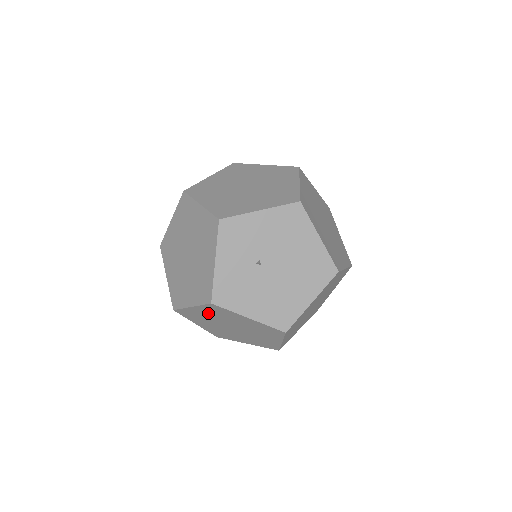
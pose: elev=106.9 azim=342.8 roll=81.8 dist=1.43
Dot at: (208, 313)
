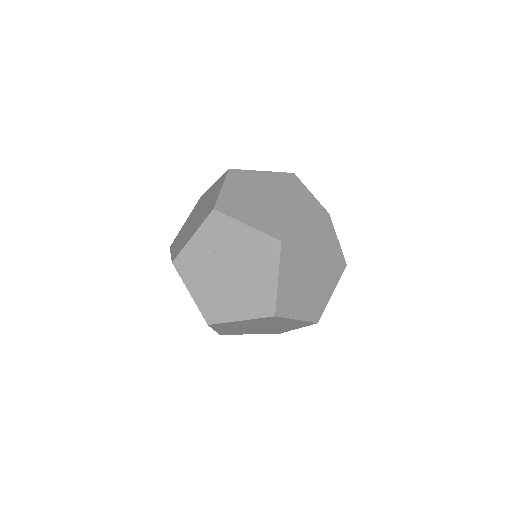
Dot at: (312, 239)
